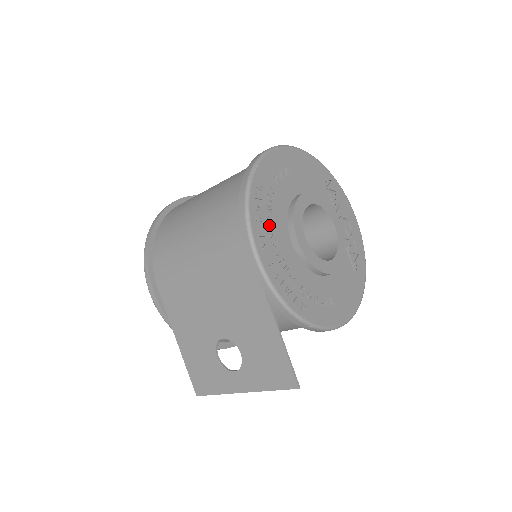
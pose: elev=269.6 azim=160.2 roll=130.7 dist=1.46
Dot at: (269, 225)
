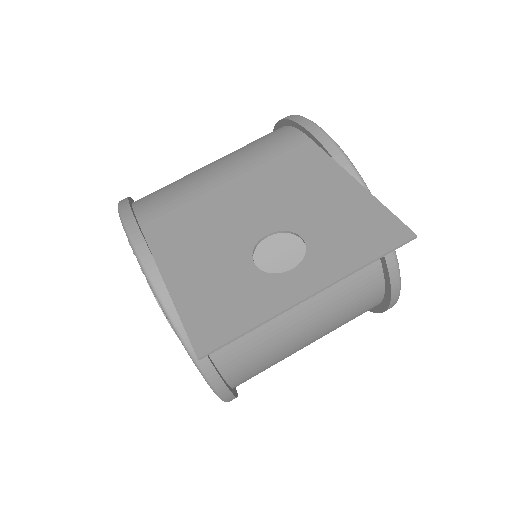
Dot at: occluded
